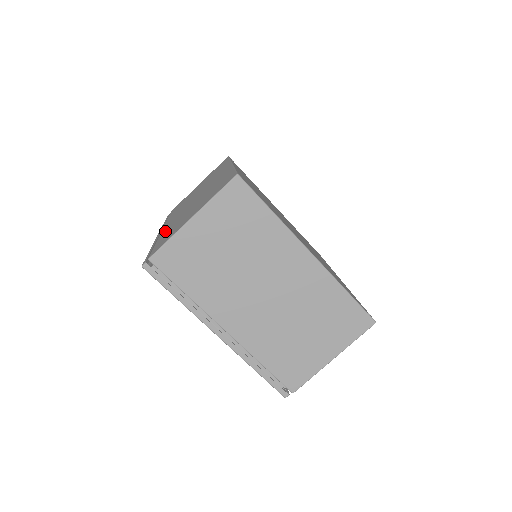
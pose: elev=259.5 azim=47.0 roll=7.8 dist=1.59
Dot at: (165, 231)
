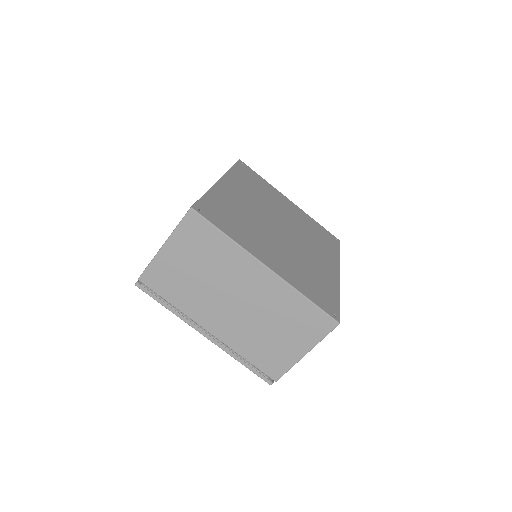
Dot at: occluded
